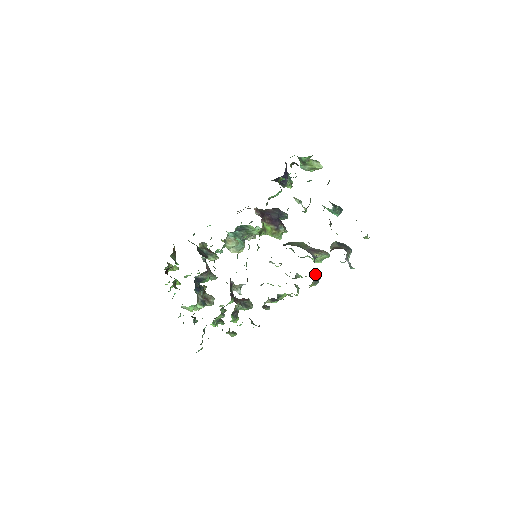
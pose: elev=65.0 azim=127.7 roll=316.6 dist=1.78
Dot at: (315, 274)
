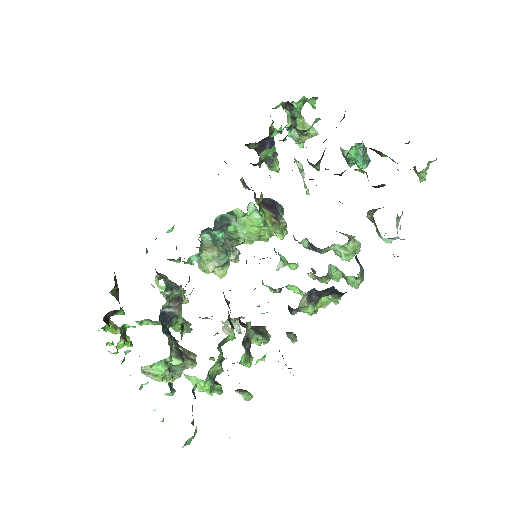
Dot at: (357, 260)
